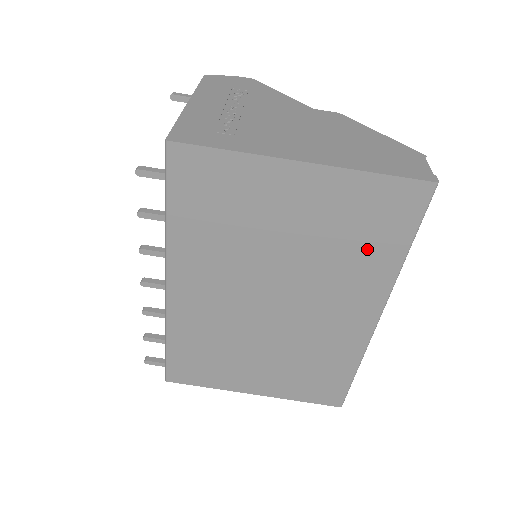
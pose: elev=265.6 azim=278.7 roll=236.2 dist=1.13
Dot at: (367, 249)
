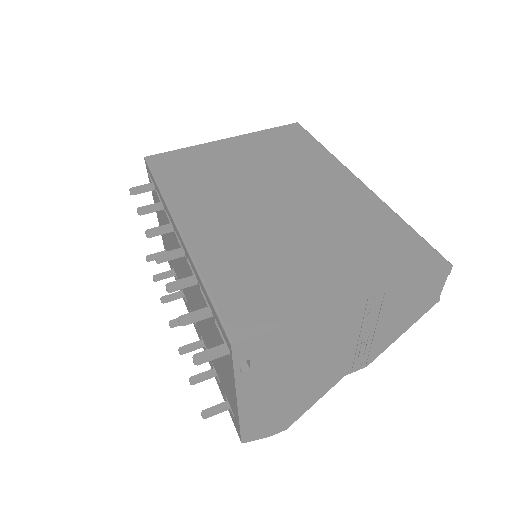
Dot at: (299, 153)
